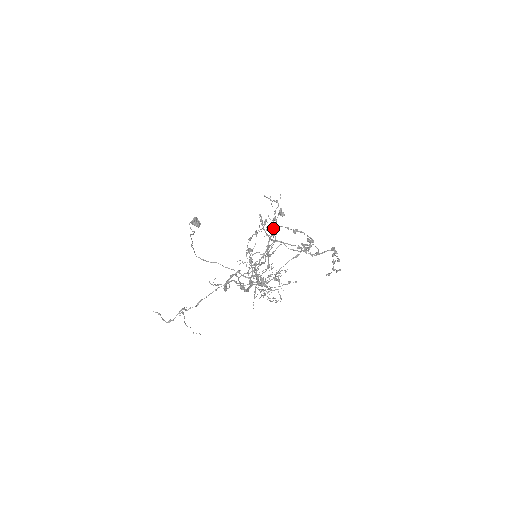
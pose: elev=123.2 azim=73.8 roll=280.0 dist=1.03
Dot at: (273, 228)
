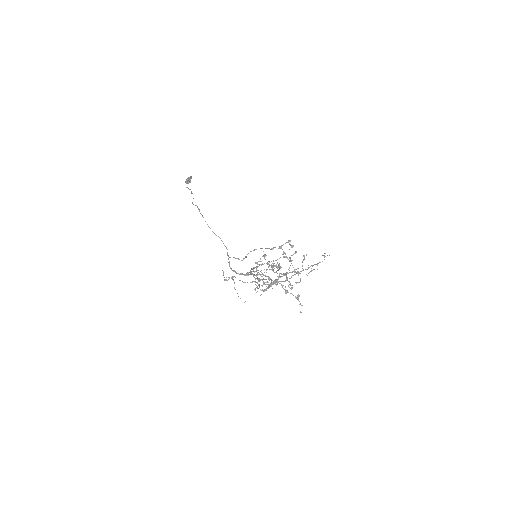
Dot at: occluded
